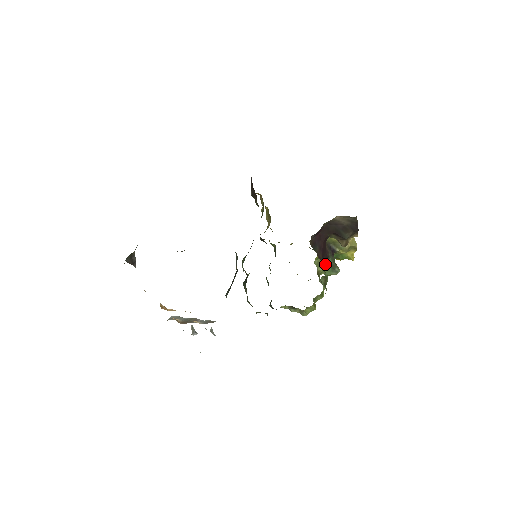
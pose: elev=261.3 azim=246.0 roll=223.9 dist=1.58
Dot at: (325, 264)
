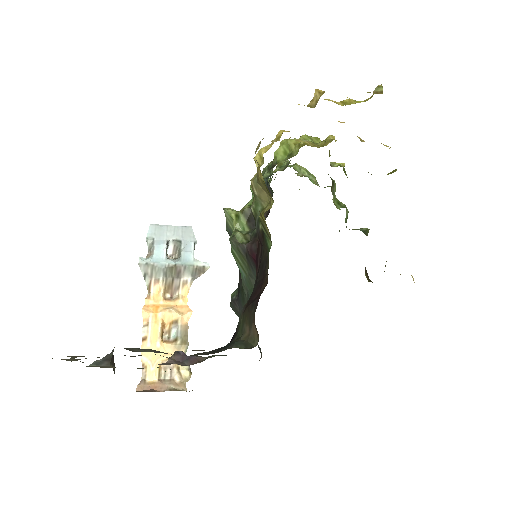
Dot at: occluded
